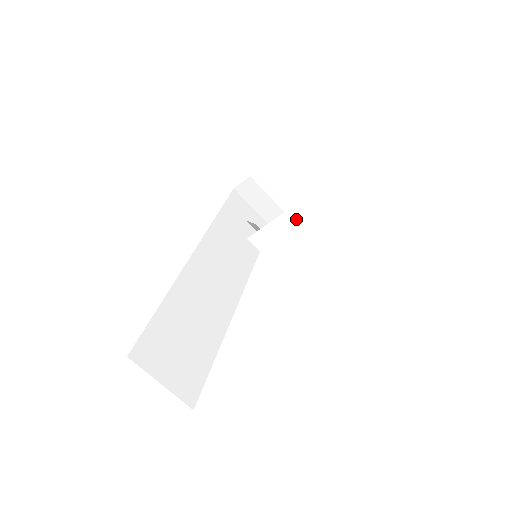
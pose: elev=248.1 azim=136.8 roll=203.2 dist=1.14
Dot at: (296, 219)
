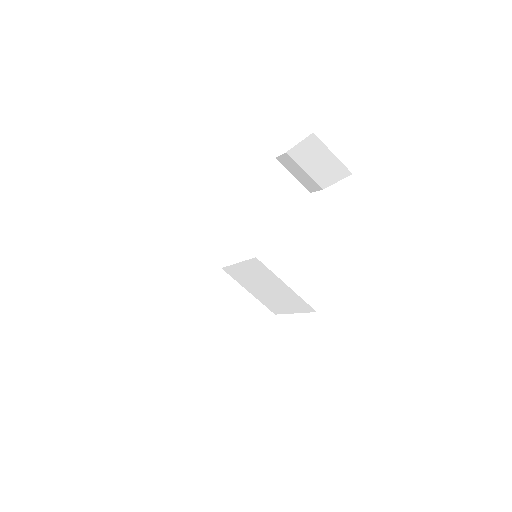
Dot at: (248, 269)
